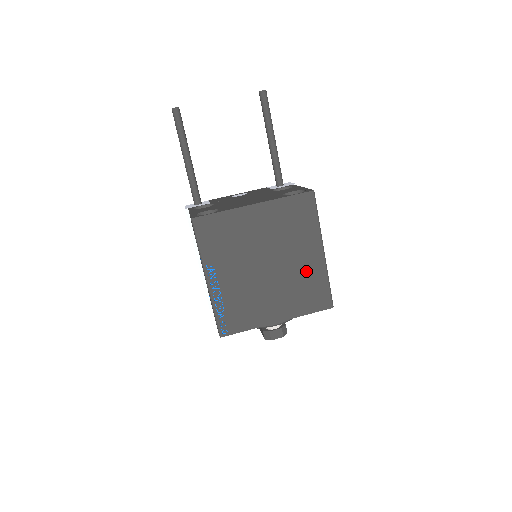
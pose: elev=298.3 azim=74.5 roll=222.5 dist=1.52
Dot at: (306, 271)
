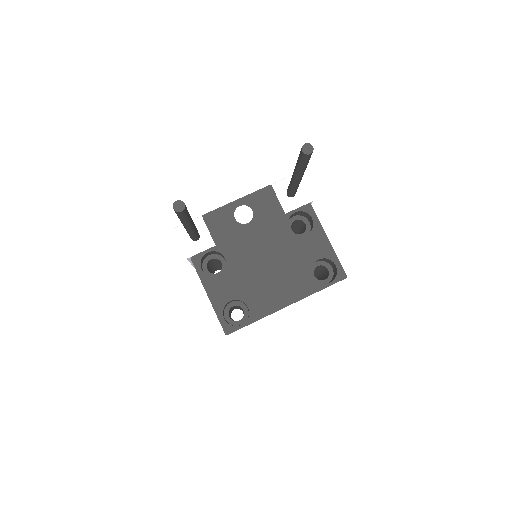
Dot at: occluded
